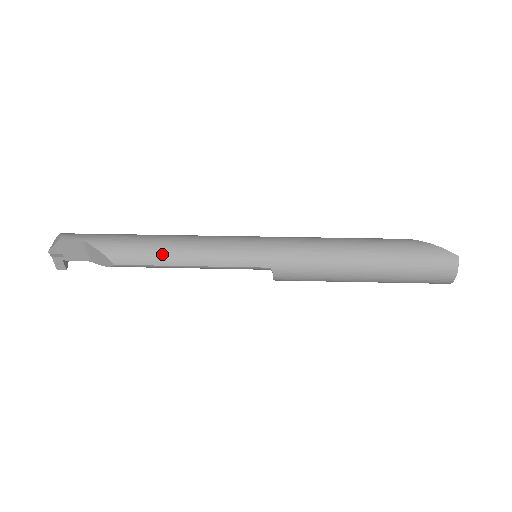
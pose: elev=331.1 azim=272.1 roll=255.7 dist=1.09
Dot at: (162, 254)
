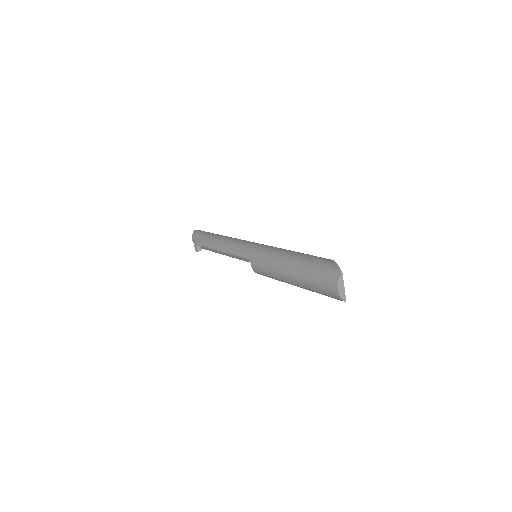
Dot at: (216, 243)
